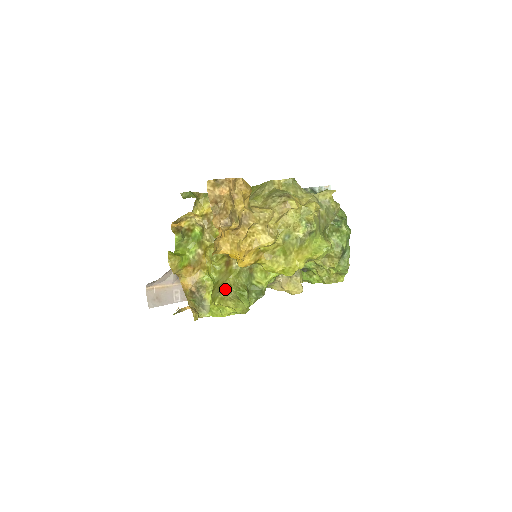
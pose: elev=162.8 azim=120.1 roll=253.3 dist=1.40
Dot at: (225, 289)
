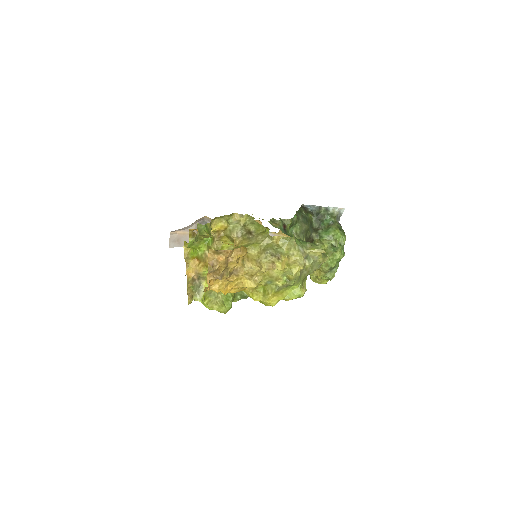
Dot at: (215, 293)
